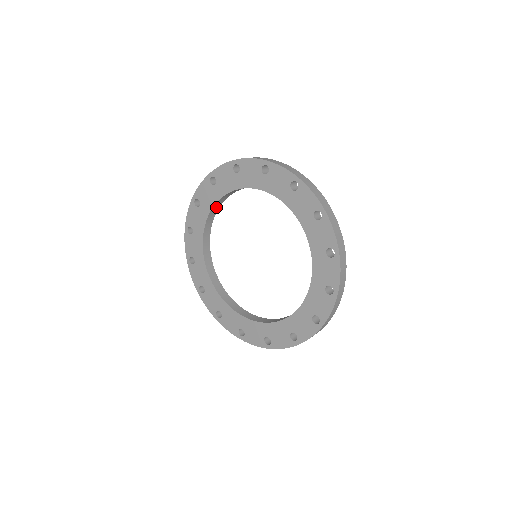
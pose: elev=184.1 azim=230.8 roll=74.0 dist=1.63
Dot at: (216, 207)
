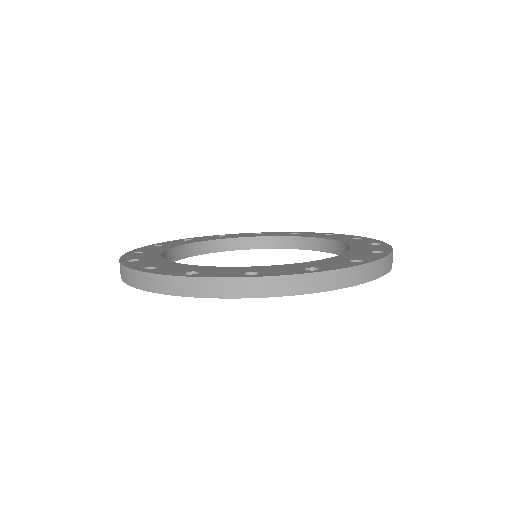
Dot at: (209, 247)
